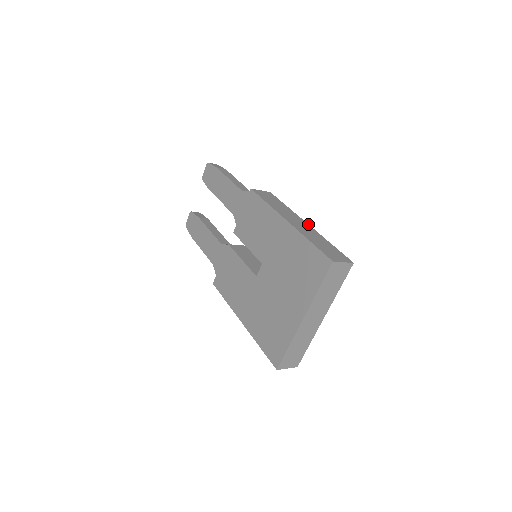
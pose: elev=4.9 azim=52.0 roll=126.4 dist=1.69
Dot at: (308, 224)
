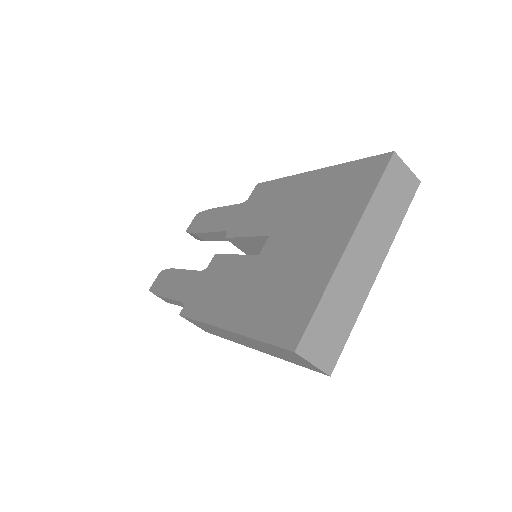
Dot at: occluded
